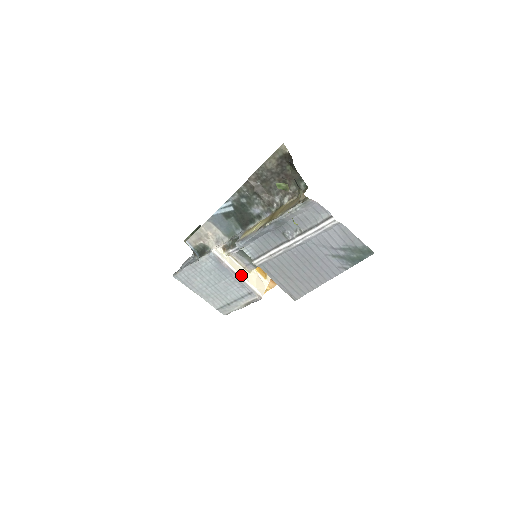
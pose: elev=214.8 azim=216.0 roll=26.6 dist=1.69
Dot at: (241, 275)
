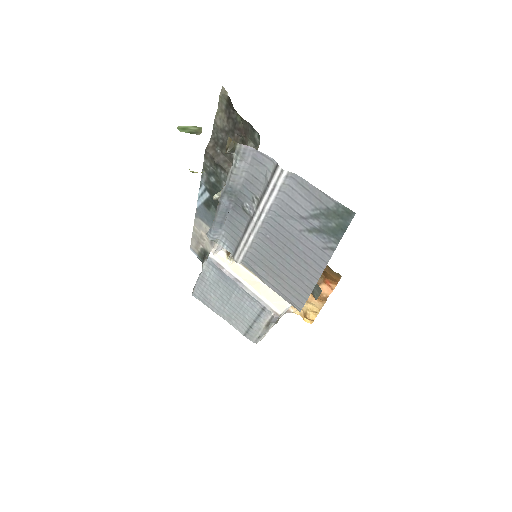
Dot at: (249, 285)
